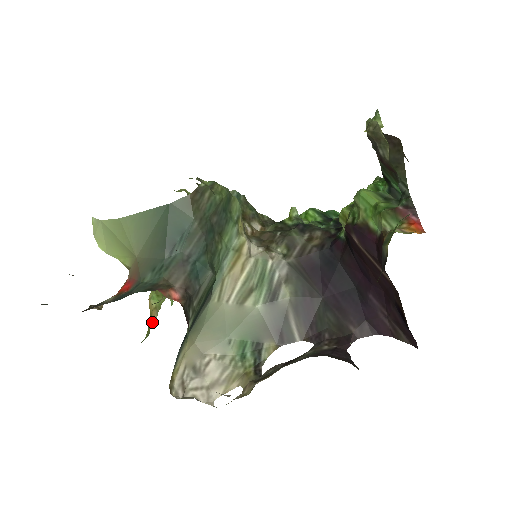
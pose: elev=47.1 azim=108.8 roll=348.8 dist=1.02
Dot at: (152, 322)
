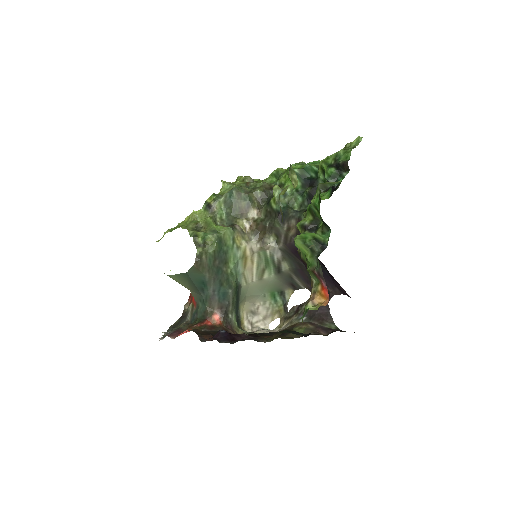
Dot at: occluded
